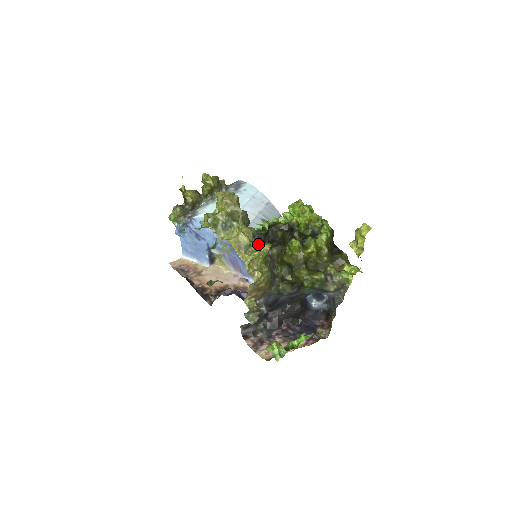
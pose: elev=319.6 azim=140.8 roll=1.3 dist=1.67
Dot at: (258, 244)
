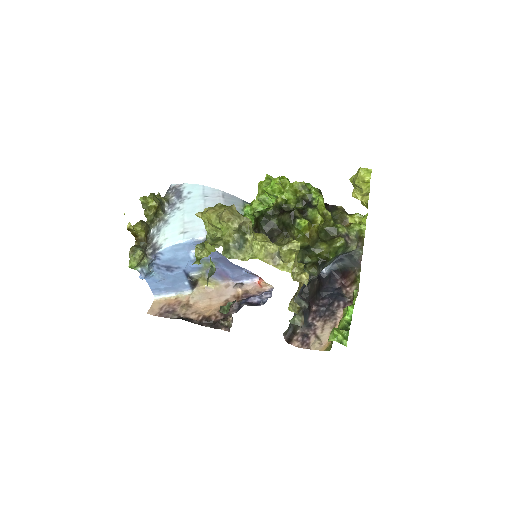
Dot at: (285, 245)
